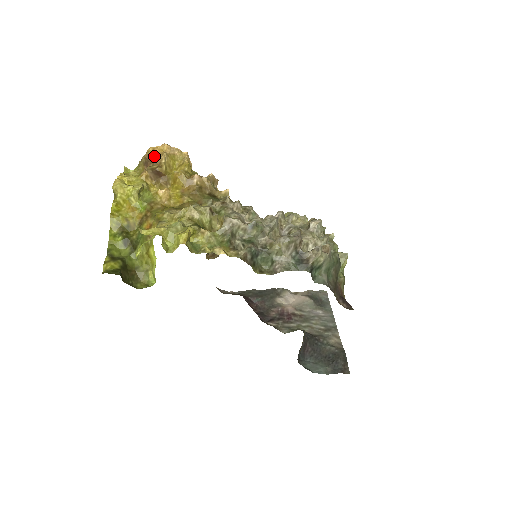
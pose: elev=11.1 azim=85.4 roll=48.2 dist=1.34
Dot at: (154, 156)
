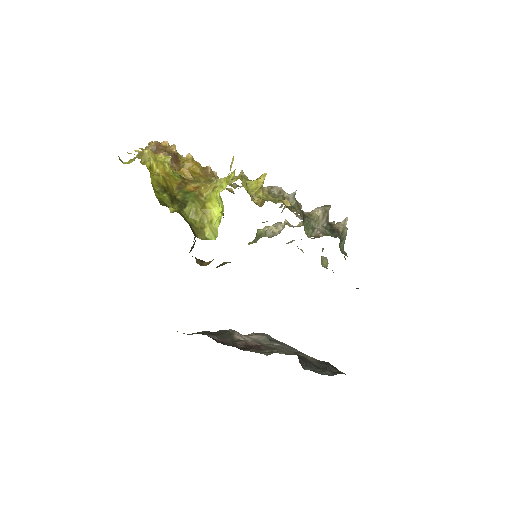
Dot at: (162, 146)
